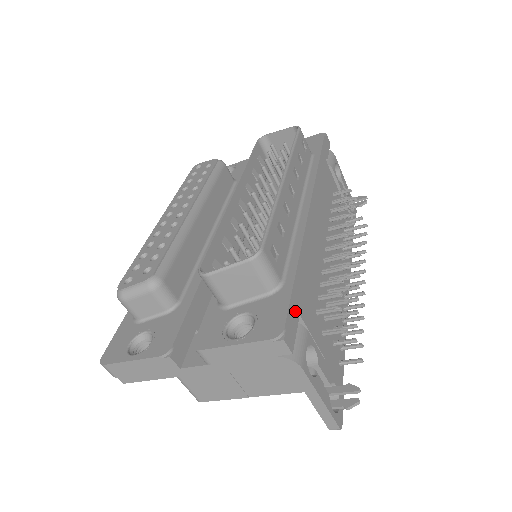
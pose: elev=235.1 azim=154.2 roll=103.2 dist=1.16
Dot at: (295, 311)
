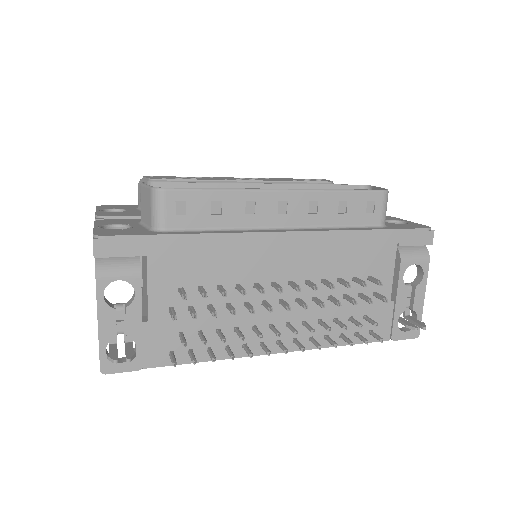
Dot at: (138, 247)
